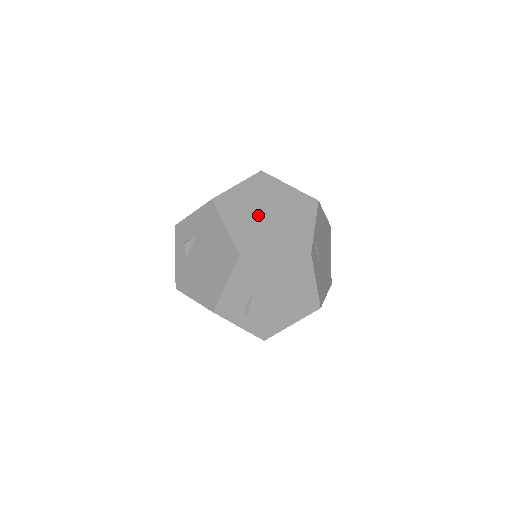
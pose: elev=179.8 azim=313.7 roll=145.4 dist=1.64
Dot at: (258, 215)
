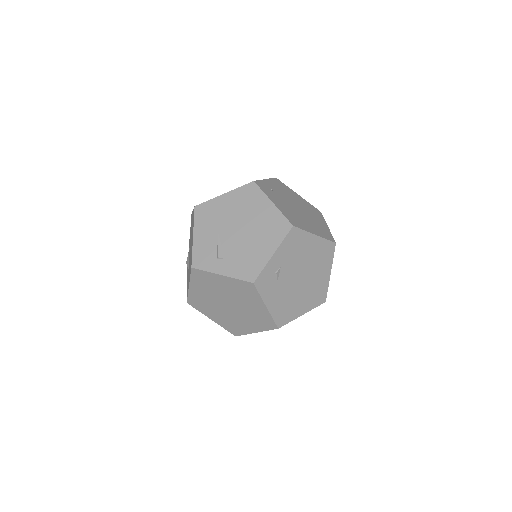
Dot at: occluded
